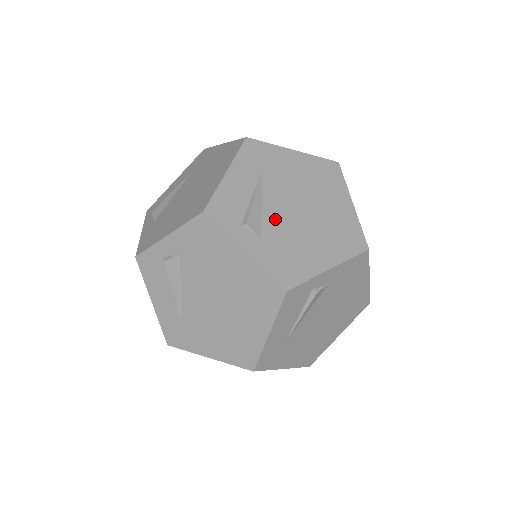
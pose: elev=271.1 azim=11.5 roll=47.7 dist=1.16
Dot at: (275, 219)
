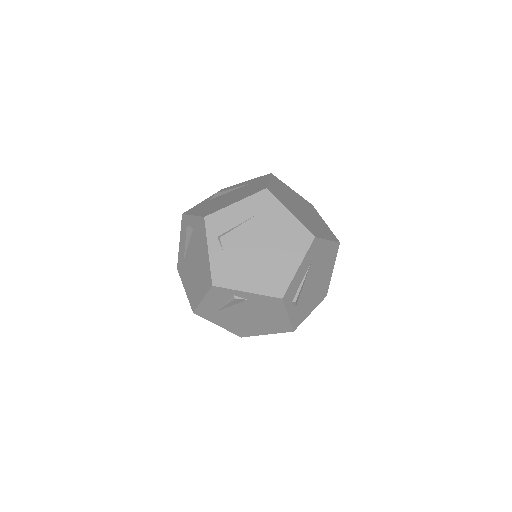
Dot at: (240, 245)
